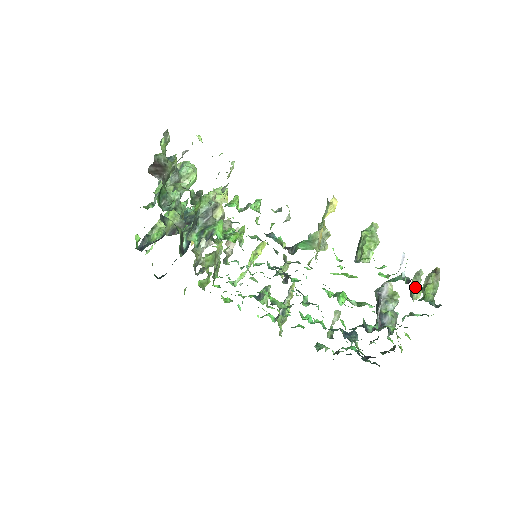
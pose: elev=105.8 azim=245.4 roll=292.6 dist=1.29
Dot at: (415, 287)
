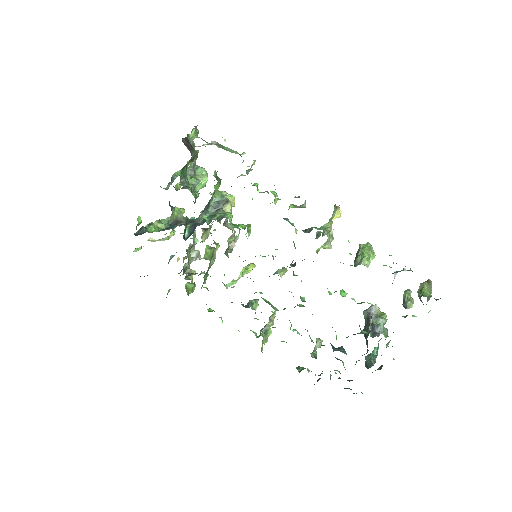
Dot at: (408, 297)
